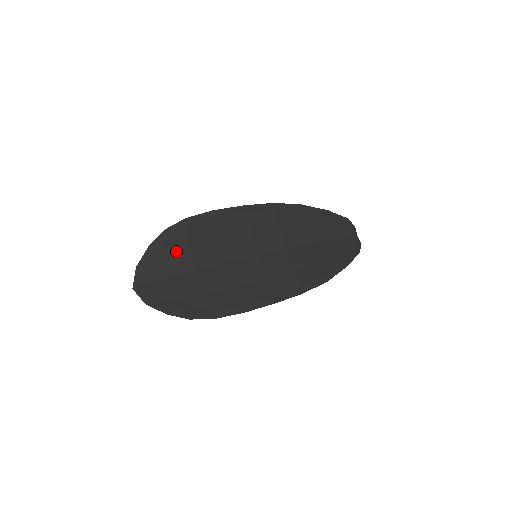
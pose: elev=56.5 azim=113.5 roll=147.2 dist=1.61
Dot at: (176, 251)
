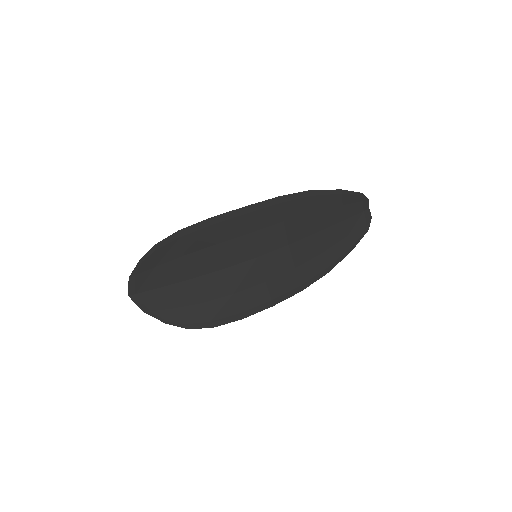
Dot at: (170, 262)
